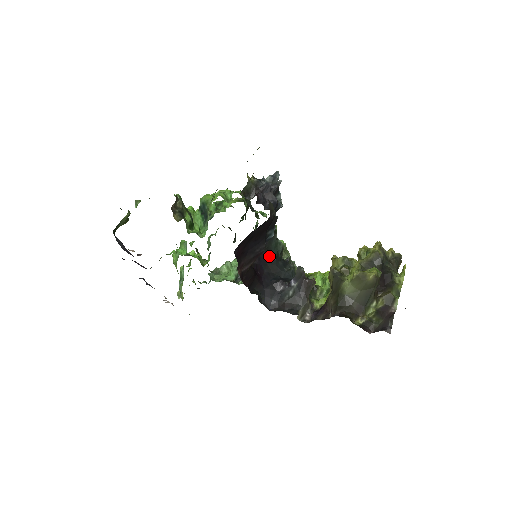
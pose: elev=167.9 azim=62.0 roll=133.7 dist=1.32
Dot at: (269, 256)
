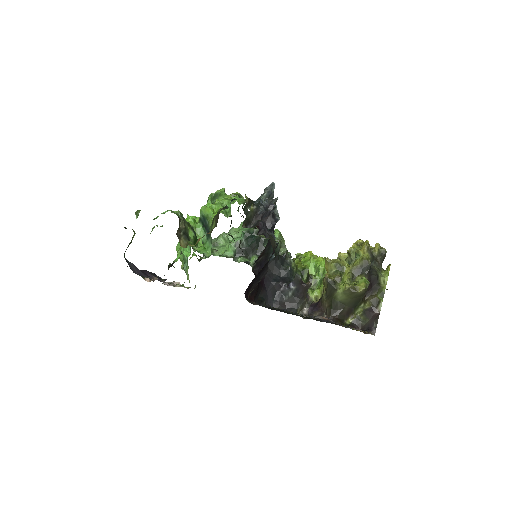
Dot at: (268, 258)
